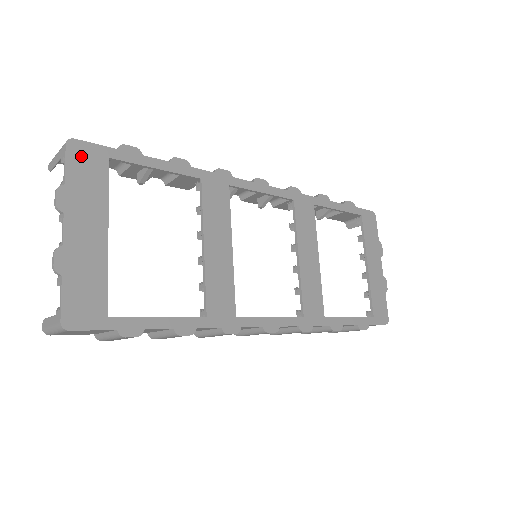
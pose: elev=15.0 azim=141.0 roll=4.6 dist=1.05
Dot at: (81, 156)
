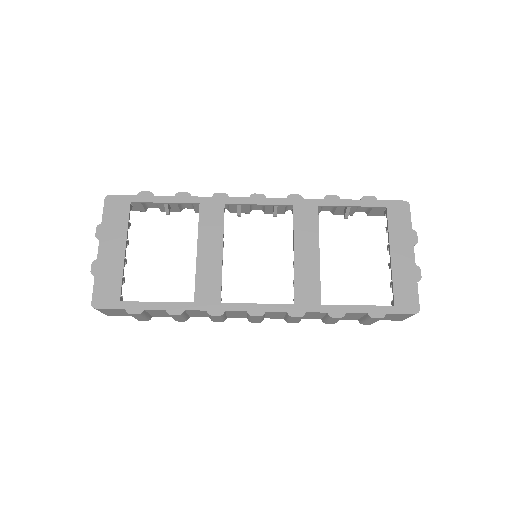
Dot at: (113, 204)
